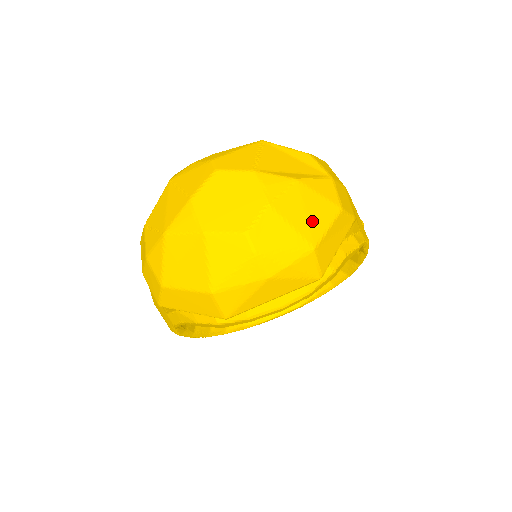
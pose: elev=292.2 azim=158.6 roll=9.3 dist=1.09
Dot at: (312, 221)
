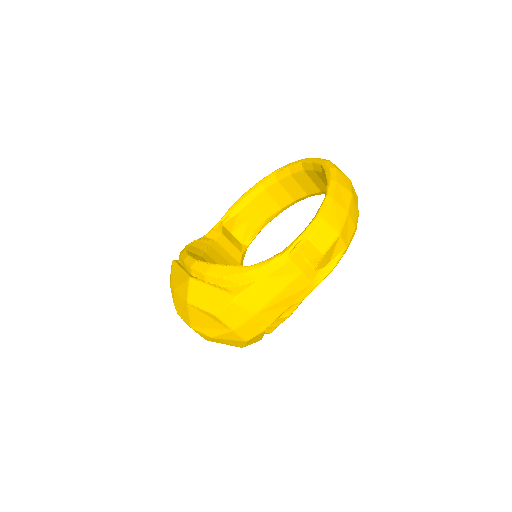
Dot at: (233, 344)
